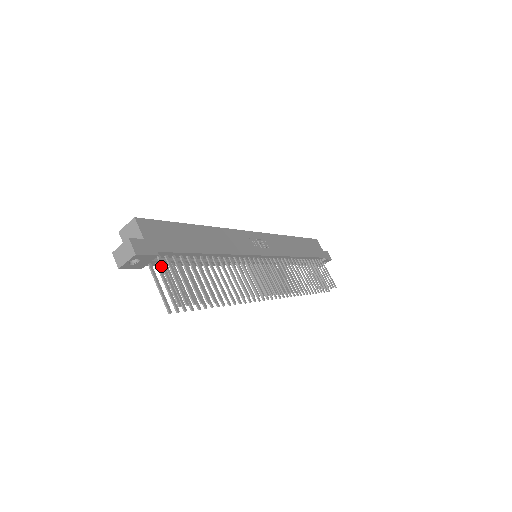
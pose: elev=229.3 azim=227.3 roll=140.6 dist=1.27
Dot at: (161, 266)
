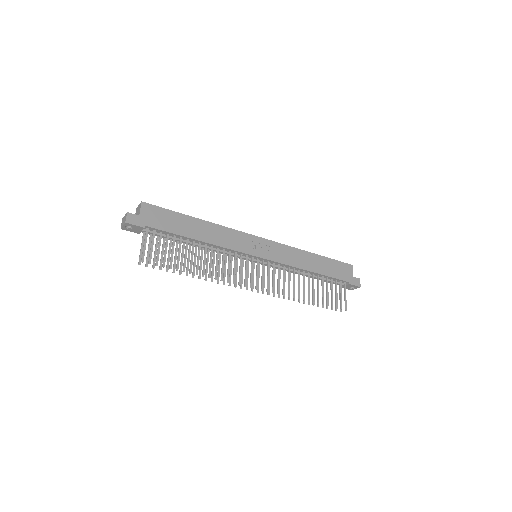
Dot at: (145, 235)
